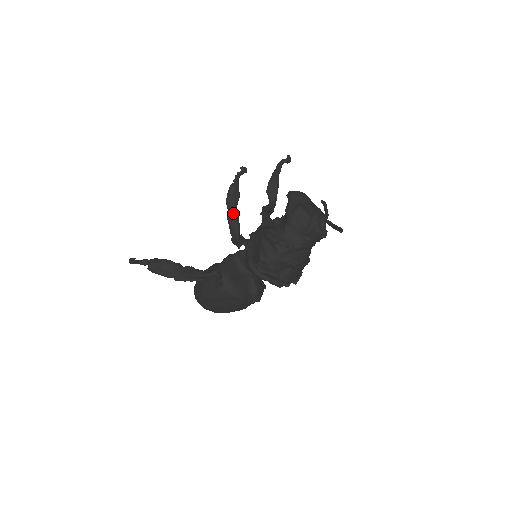
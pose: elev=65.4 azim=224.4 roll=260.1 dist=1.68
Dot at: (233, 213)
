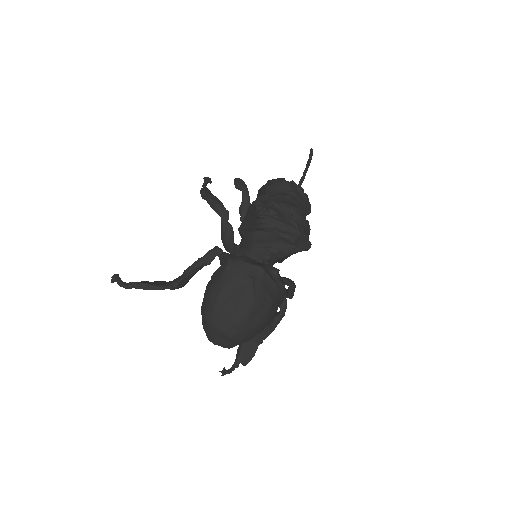
Dot at: (211, 196)
